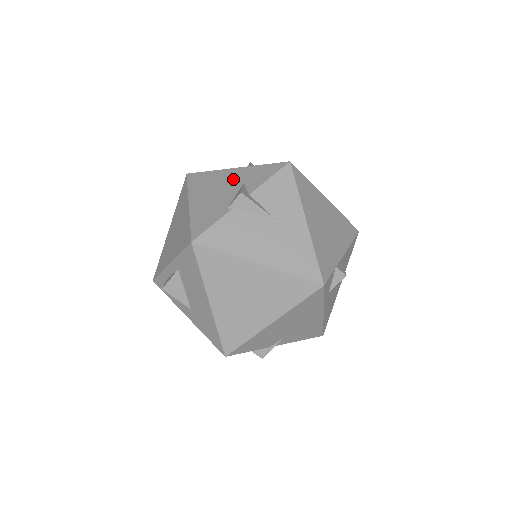
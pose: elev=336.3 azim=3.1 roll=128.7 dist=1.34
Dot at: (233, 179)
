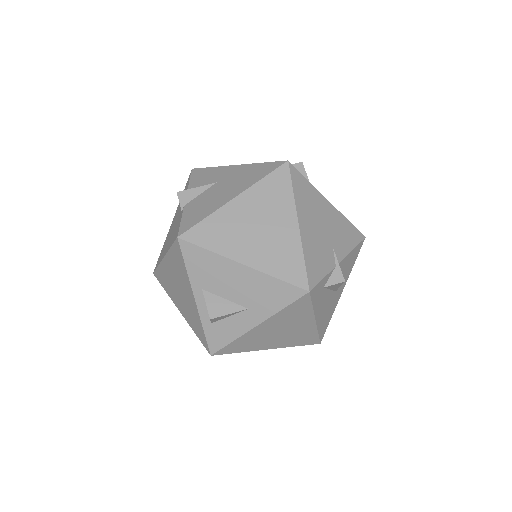
Dot at: (175, 218)
